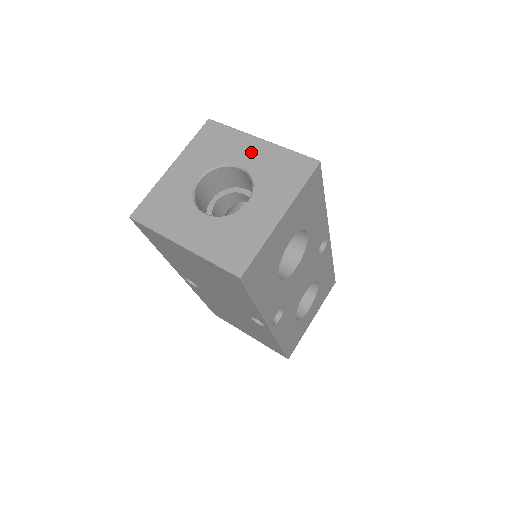
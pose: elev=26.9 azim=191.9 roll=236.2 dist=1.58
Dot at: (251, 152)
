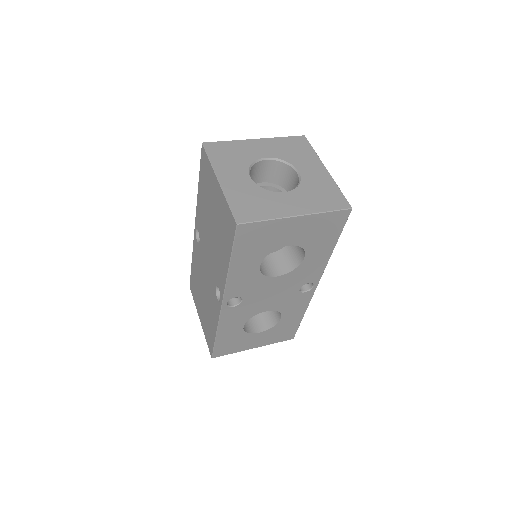
Dot at: (313, 170)
